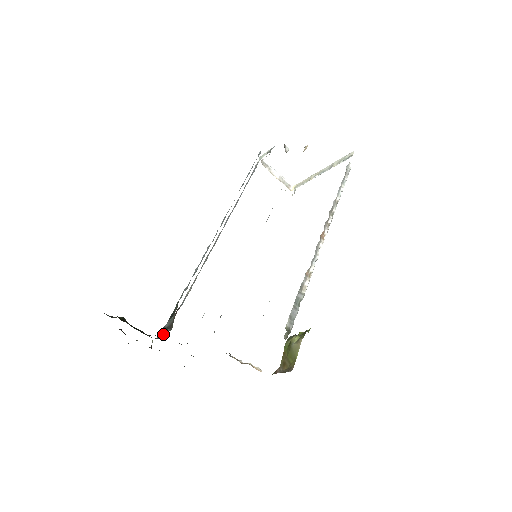
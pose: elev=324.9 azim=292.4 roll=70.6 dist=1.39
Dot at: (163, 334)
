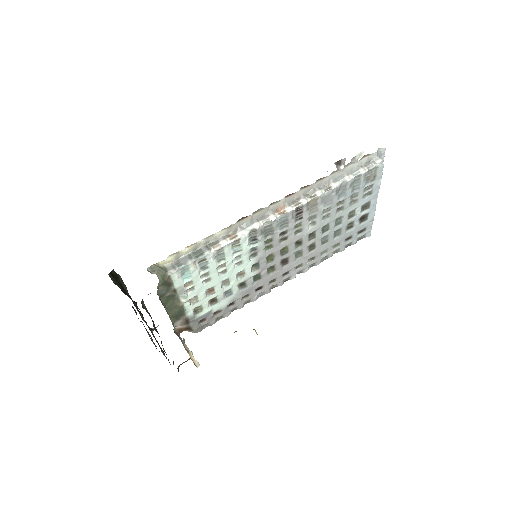
Dot at: occluded
